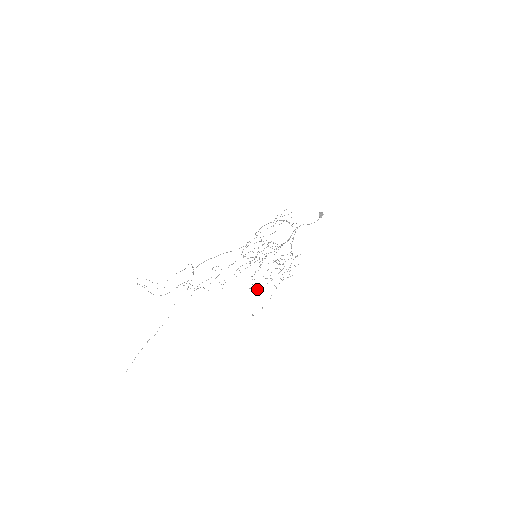
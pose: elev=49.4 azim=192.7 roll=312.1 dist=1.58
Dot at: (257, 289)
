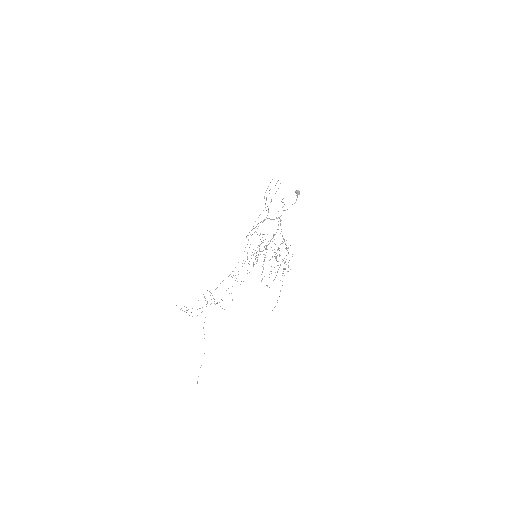
Dot at: occluded
